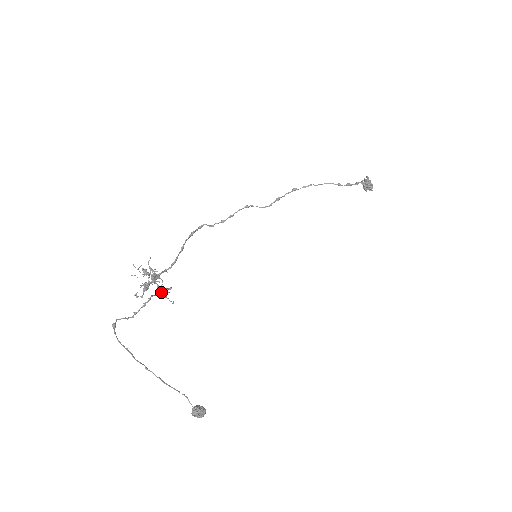
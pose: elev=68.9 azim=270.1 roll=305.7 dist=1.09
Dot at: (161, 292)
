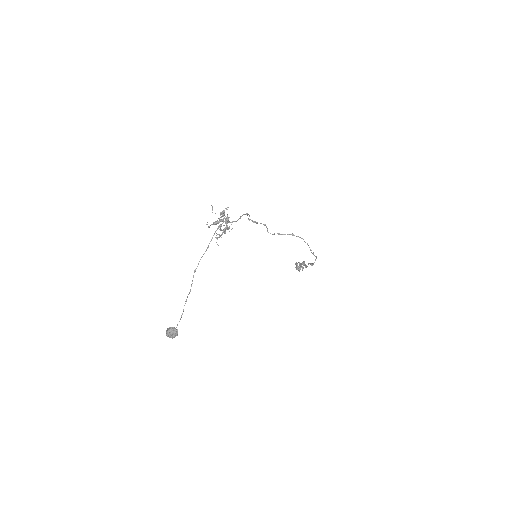
Dot at: (224, 232)
